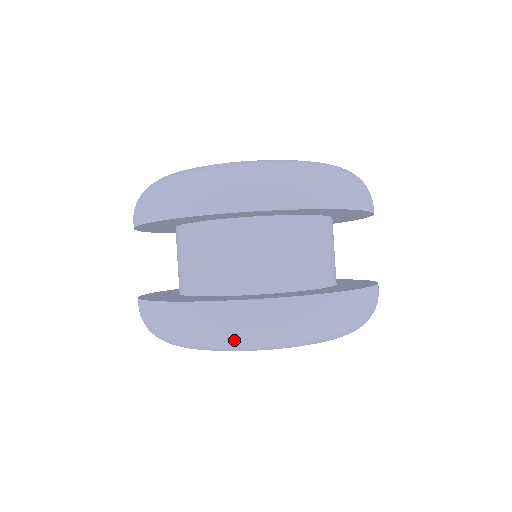
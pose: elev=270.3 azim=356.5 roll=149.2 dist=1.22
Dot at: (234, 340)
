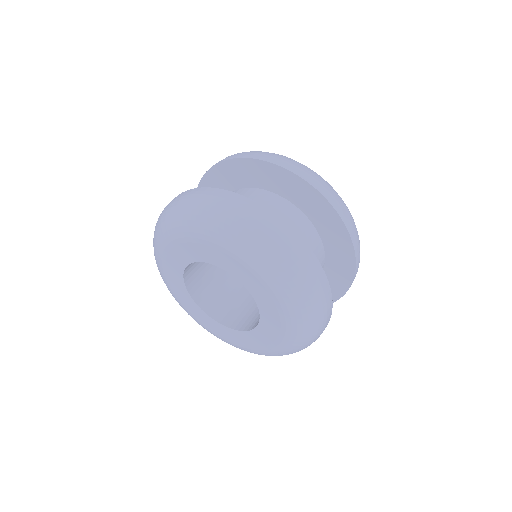
Dot at: (185, 211)
